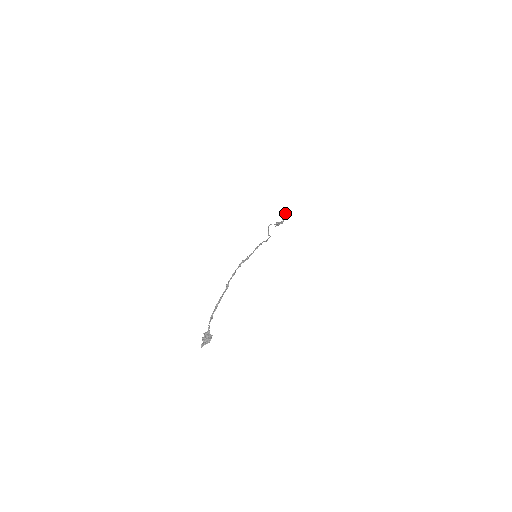
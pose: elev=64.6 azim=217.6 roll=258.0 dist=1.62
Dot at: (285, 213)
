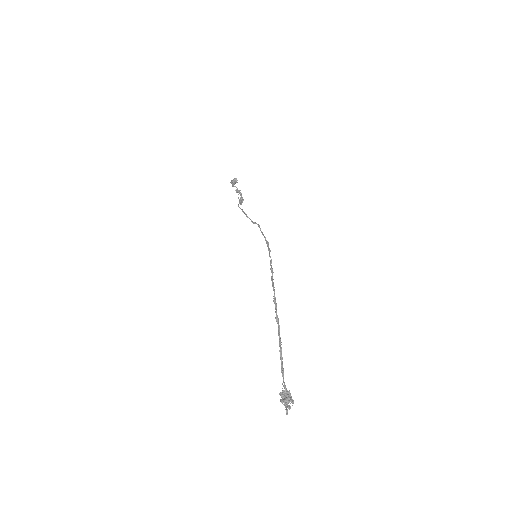
Dot at: (235, 183)
